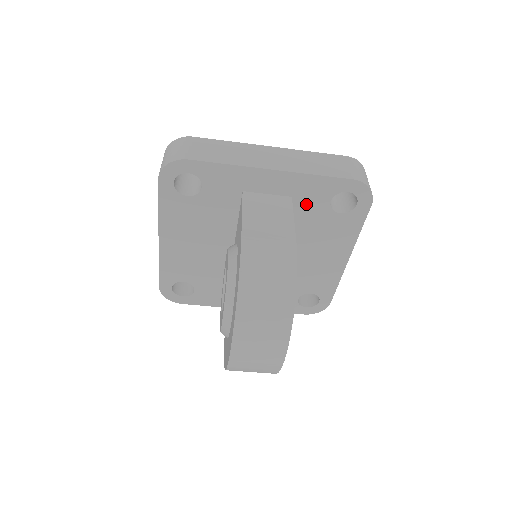
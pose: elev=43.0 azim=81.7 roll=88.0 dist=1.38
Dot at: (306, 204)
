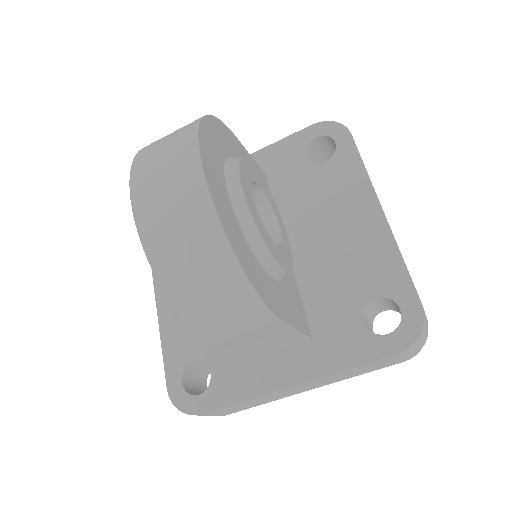
Dot at: (284, 174)
